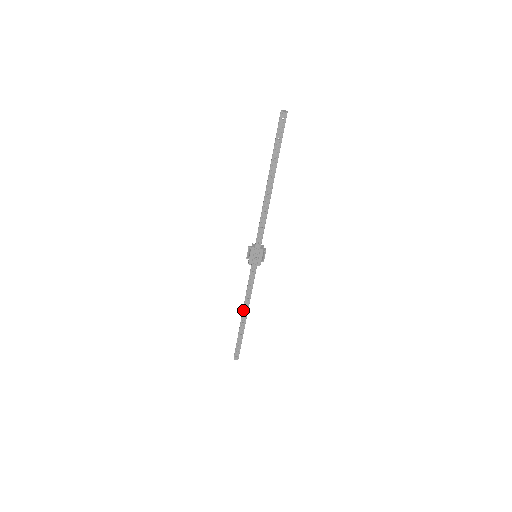
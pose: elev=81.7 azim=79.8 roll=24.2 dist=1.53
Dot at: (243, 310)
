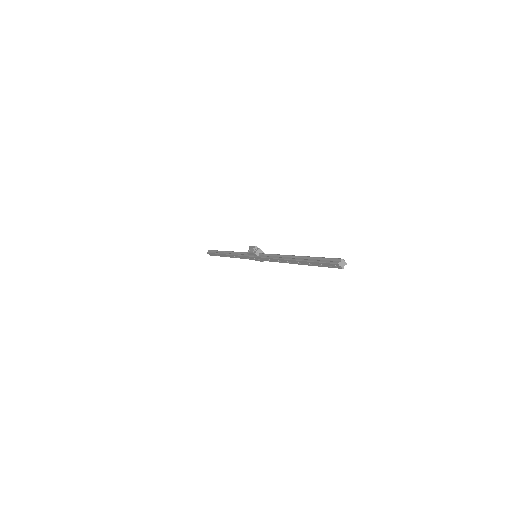
Dot at: (228, 254)
